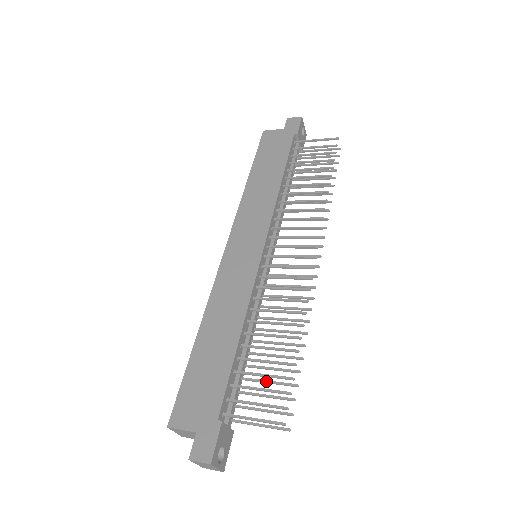
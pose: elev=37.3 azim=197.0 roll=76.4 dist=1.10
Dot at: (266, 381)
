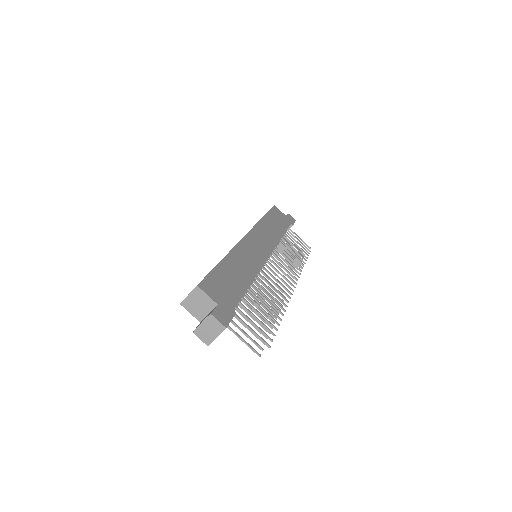
Dot at: occluded
